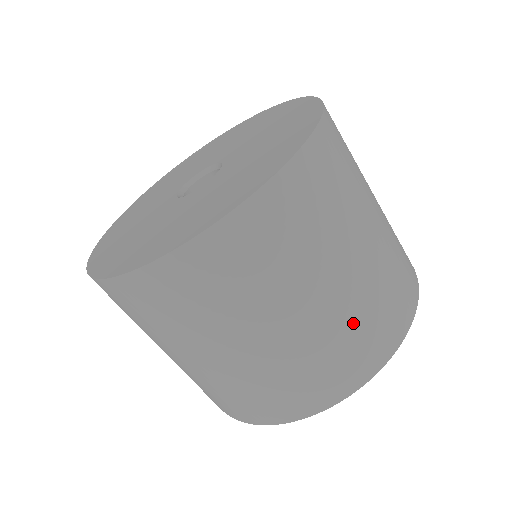
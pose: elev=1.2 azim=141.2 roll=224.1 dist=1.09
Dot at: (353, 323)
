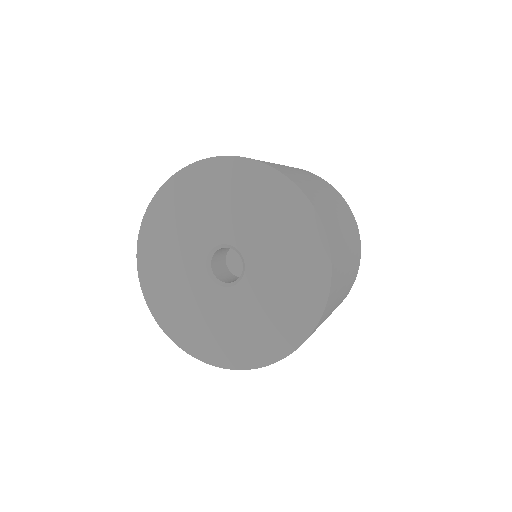
Dot at: (351, 279)
